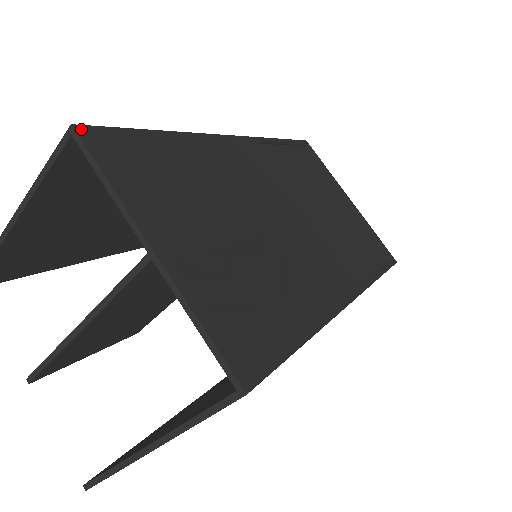
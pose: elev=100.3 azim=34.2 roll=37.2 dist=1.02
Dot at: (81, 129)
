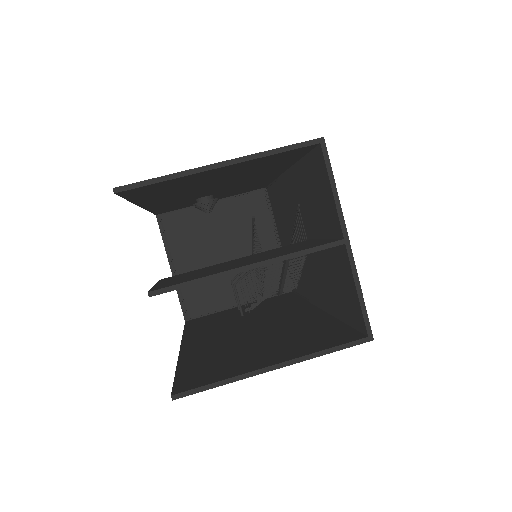
Dot at: (323, 142)
